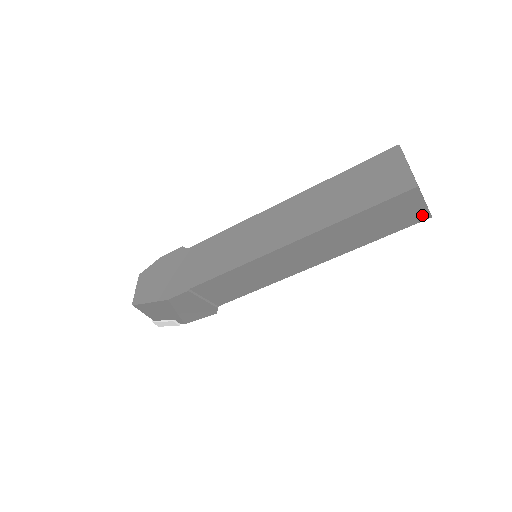
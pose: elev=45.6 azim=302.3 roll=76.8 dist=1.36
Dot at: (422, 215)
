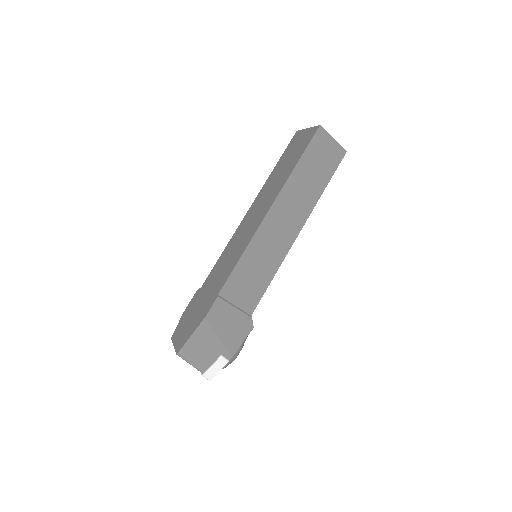
Dot at: (339, 152)
